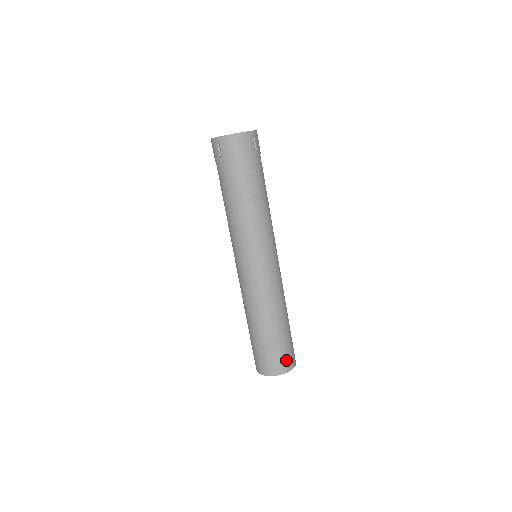
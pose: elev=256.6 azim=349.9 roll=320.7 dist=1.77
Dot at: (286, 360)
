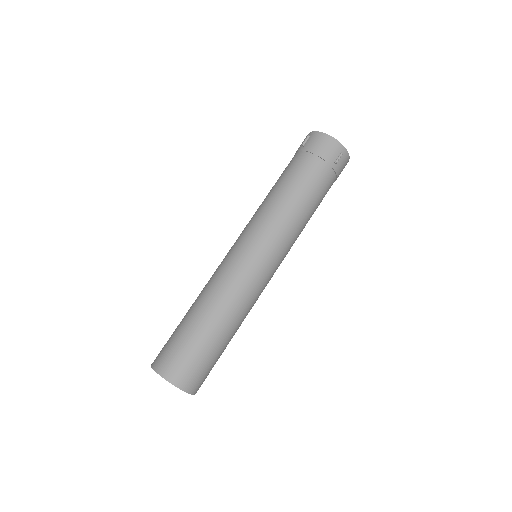
Dot at: (187, 372)
